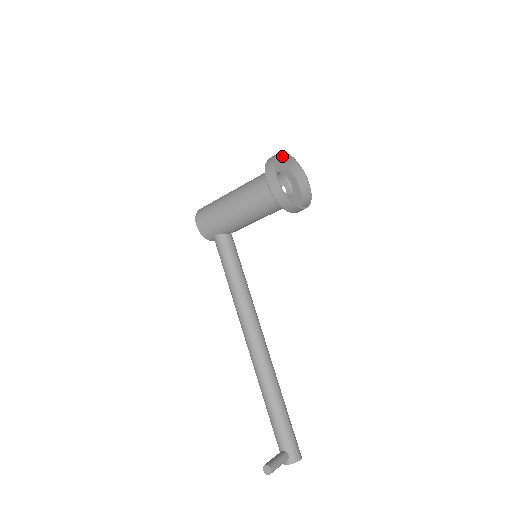
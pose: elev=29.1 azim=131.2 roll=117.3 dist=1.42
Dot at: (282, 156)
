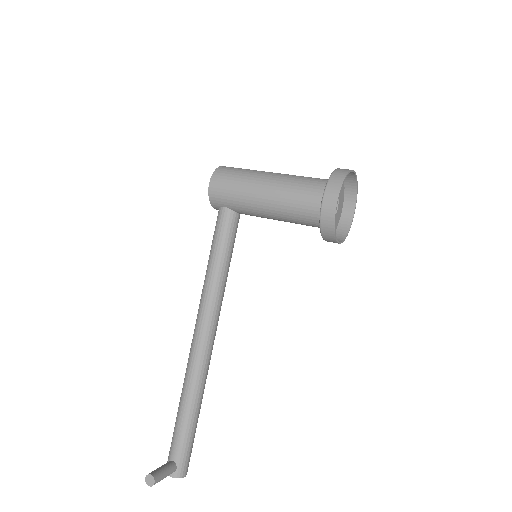
Dot at: occluded
